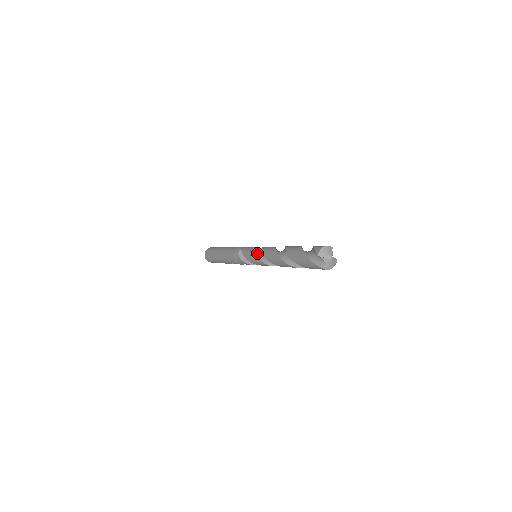
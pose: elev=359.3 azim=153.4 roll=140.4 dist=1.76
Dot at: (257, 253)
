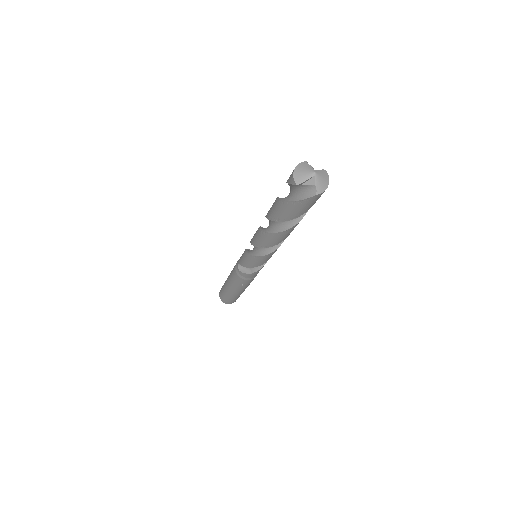
Dot at: (252, 252)
